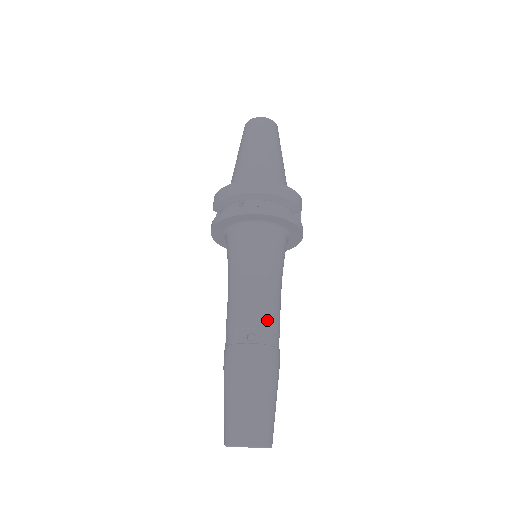
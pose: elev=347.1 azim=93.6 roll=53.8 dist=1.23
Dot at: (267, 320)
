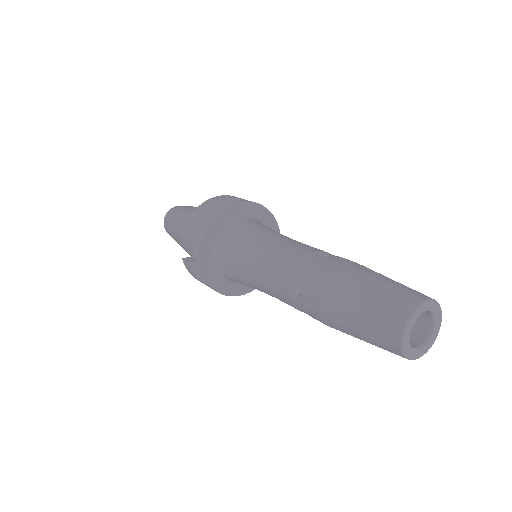
Dot at: occluded
